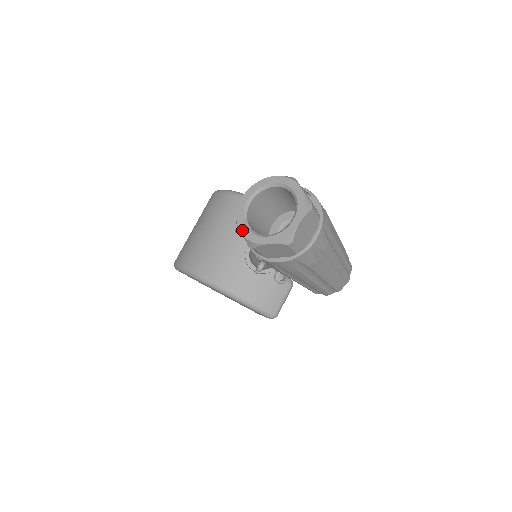
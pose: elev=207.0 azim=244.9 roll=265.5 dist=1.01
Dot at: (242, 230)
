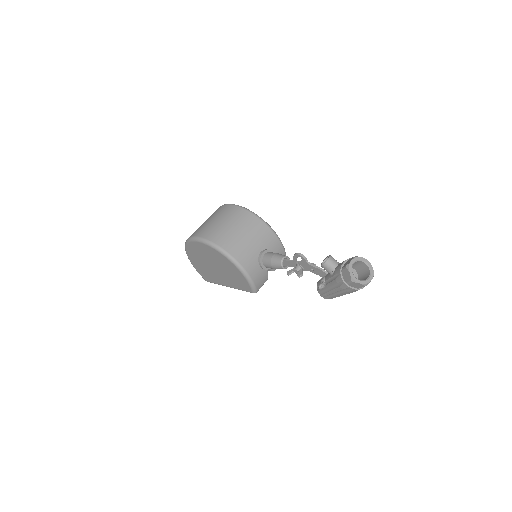
Dot at: (351, 274)
